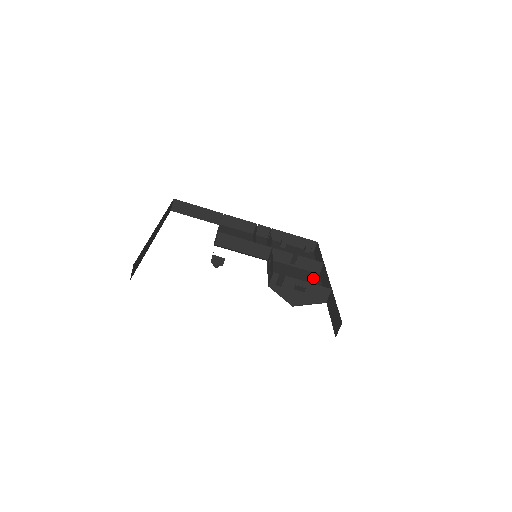
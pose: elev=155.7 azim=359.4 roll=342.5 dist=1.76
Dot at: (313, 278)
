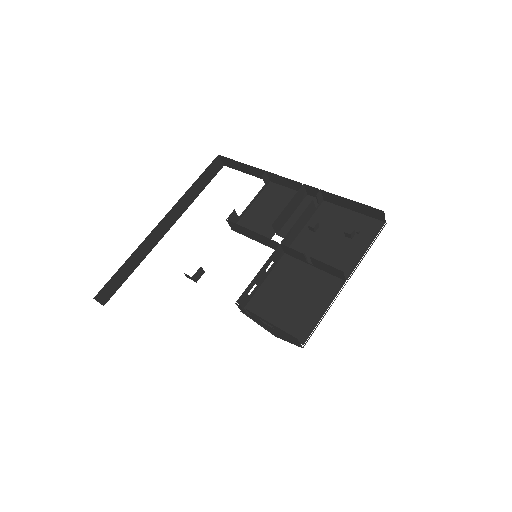
Dot at: (324, 292)
